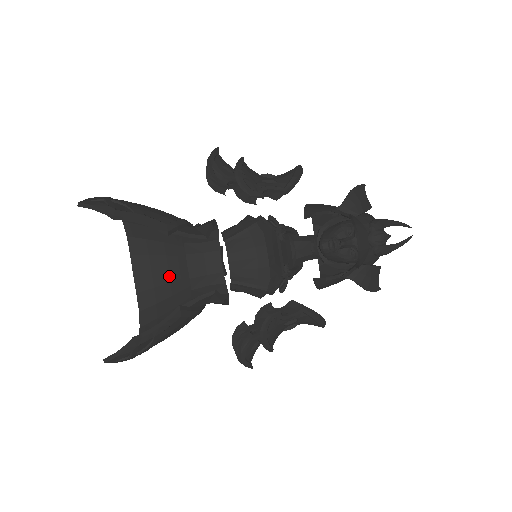
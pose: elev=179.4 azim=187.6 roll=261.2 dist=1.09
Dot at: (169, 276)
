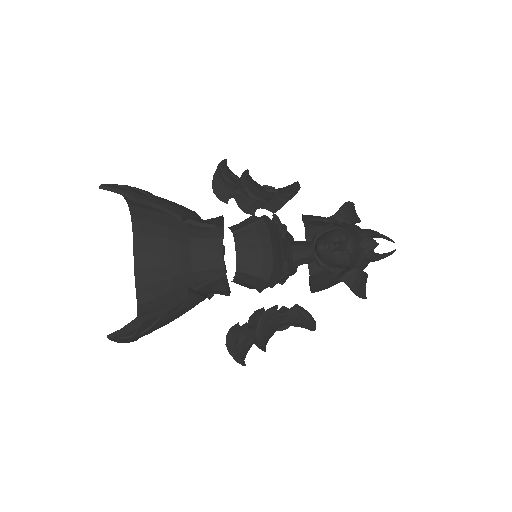
Dot at: (170, 272)
